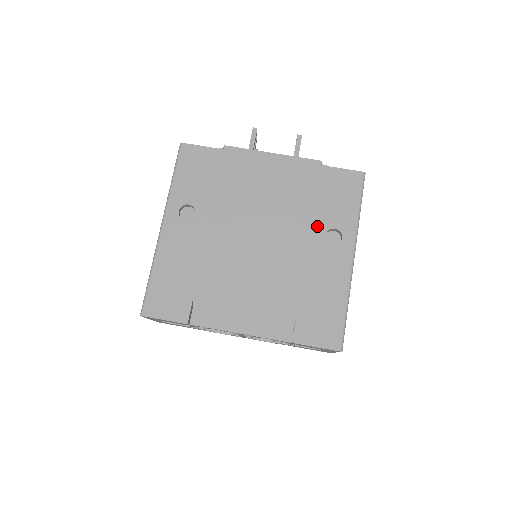
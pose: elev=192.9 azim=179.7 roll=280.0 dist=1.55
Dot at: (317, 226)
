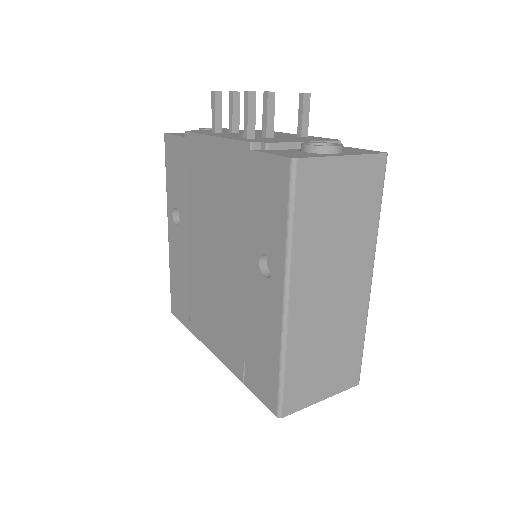
Dot at: (252, 247)
